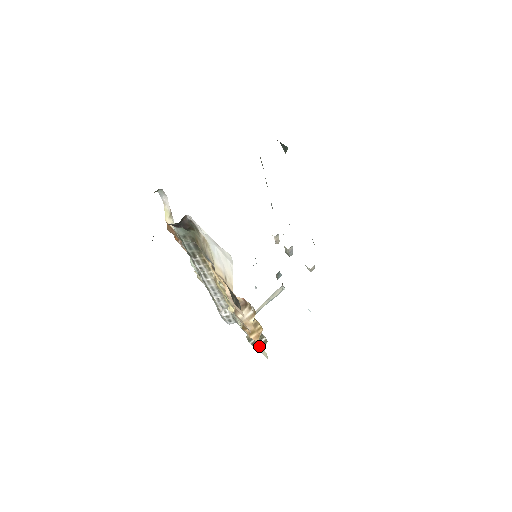
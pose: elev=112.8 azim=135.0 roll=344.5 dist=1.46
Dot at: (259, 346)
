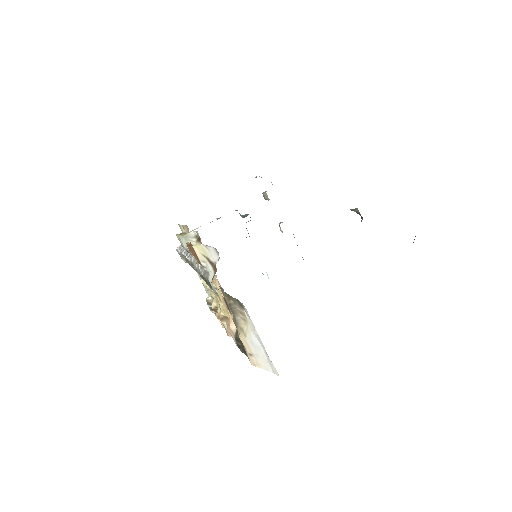
Dot at: occluded
